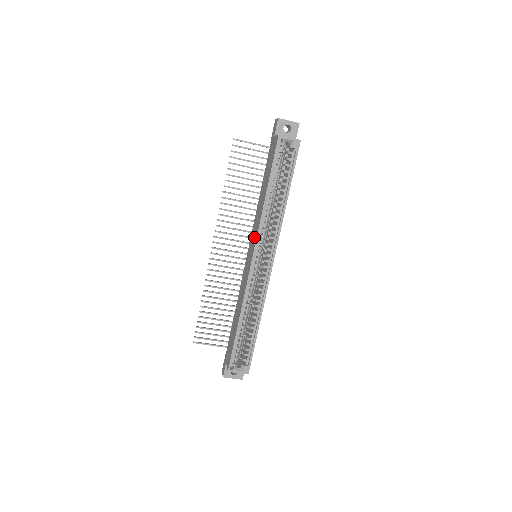
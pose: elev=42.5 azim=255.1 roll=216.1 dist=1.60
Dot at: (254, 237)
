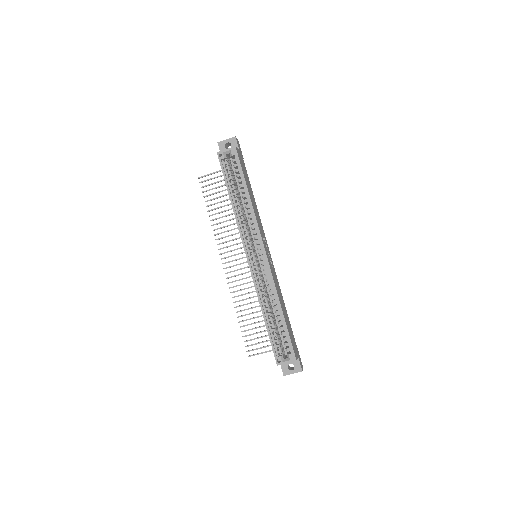
Dot at: occluded
